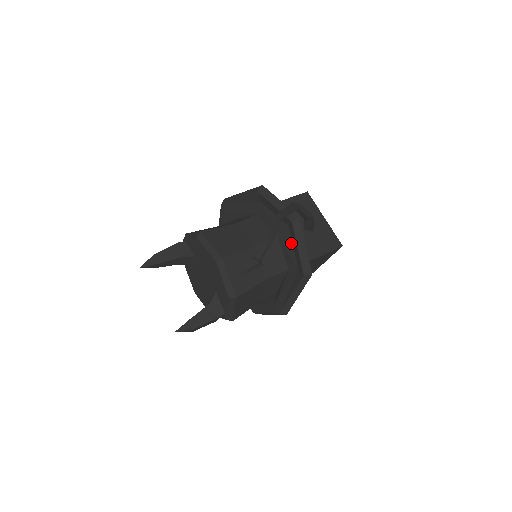
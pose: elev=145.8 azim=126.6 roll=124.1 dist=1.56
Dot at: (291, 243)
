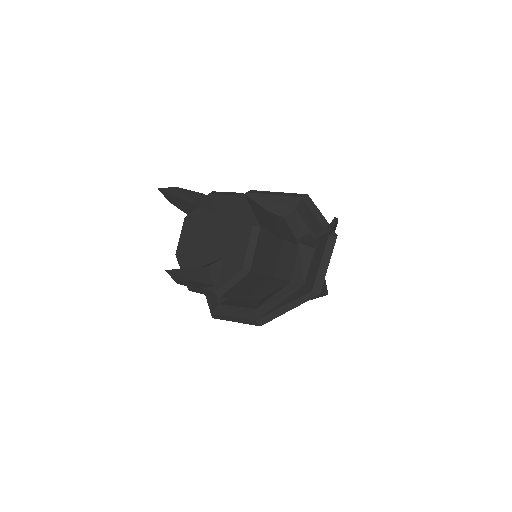
Dot at: (311, 257)
